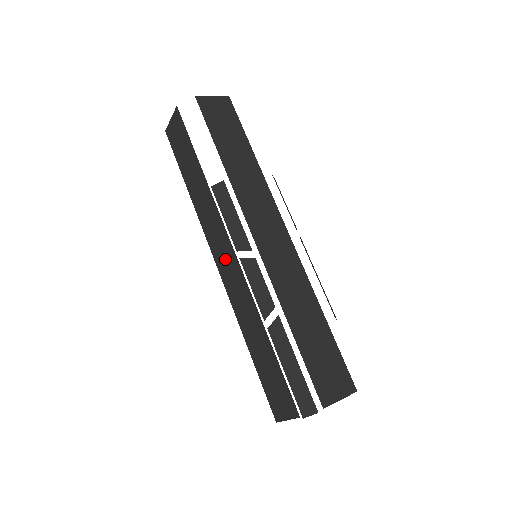
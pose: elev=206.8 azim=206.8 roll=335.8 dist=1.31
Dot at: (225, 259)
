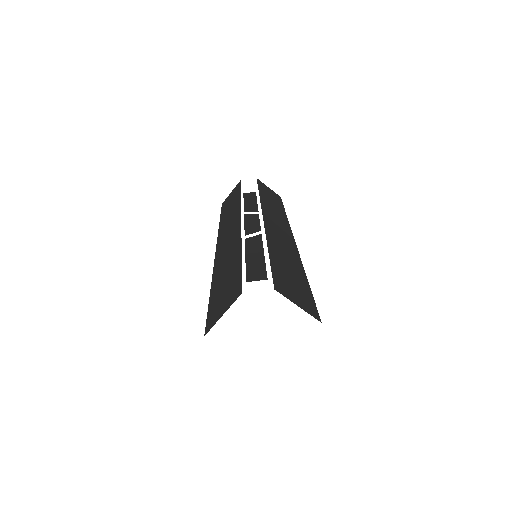
Dot at: (228, 234)
